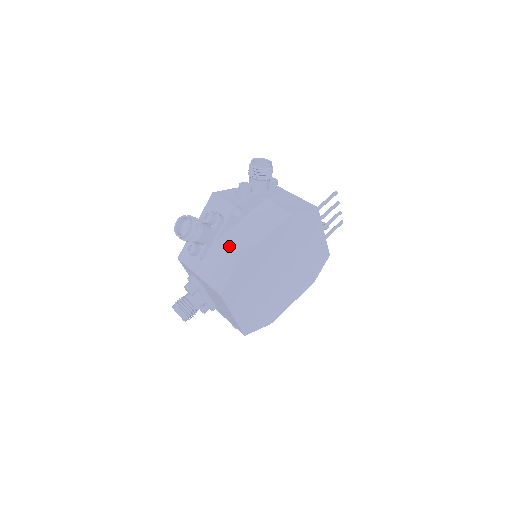
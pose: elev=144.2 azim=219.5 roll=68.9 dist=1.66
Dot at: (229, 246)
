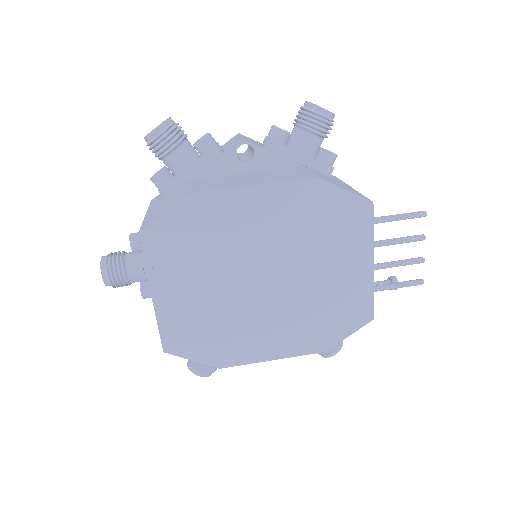
Dot at: (201, 183)
